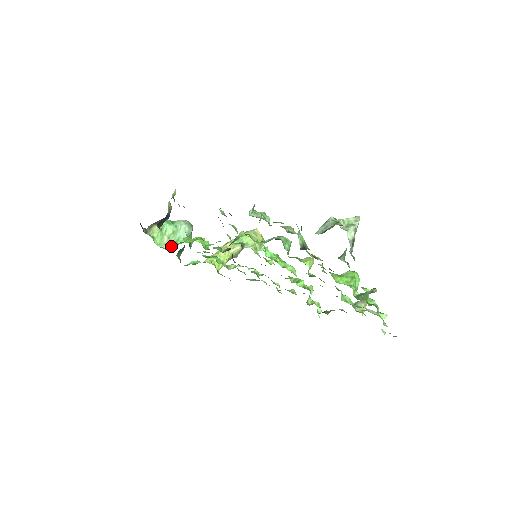
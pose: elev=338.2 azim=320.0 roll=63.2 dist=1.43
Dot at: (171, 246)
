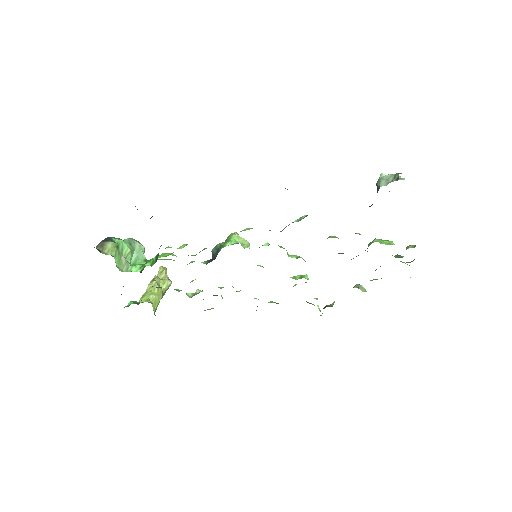
Dot at: (132, 269)
